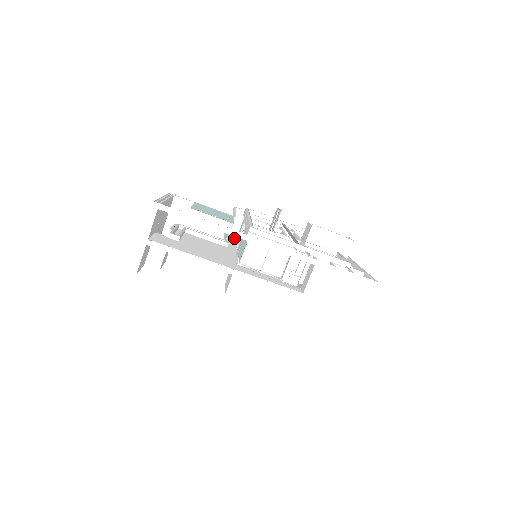
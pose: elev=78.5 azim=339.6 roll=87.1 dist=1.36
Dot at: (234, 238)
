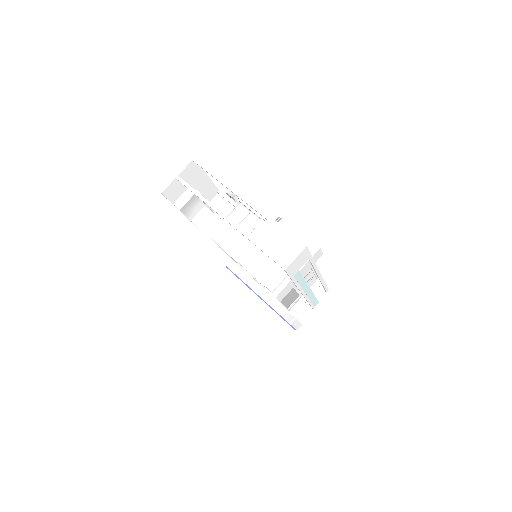
Dot at: occluded
